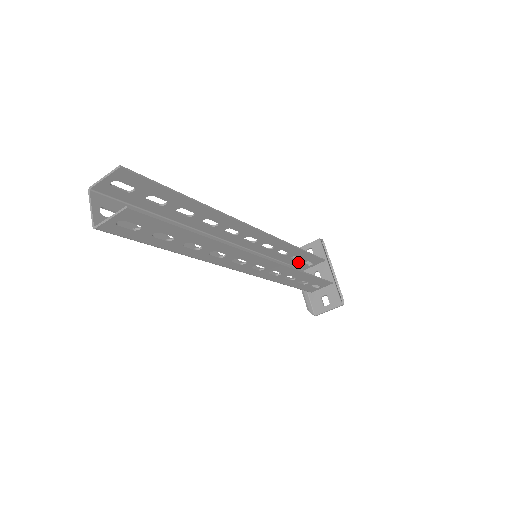
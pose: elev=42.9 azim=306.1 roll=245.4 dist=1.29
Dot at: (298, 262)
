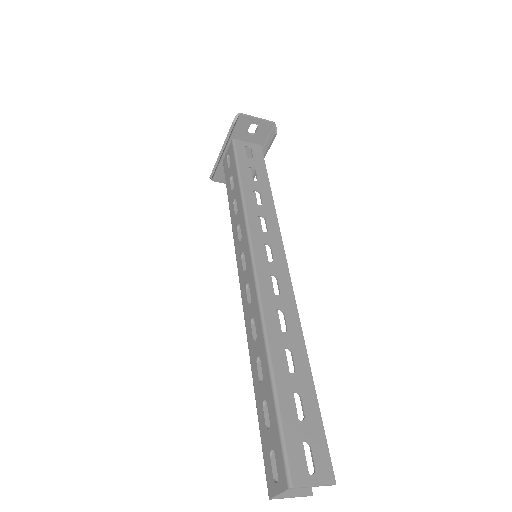
Dot at: (246, 163)
